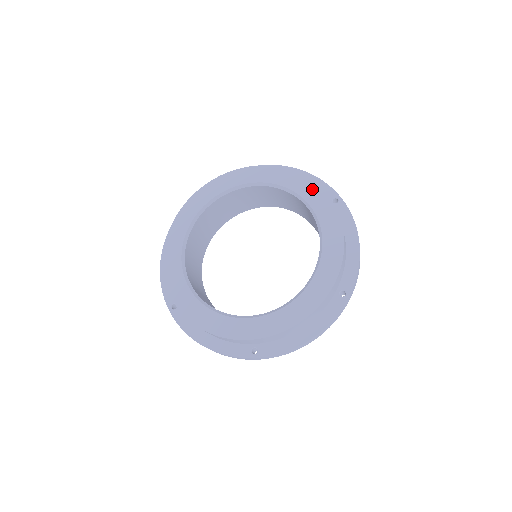
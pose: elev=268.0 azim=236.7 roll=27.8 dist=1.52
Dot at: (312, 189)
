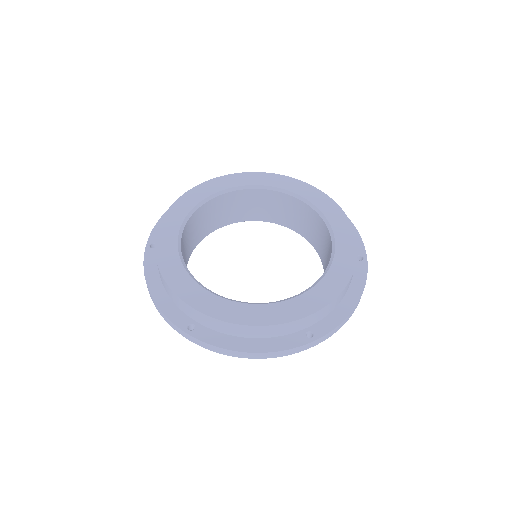
Dot at: (347, 231)
